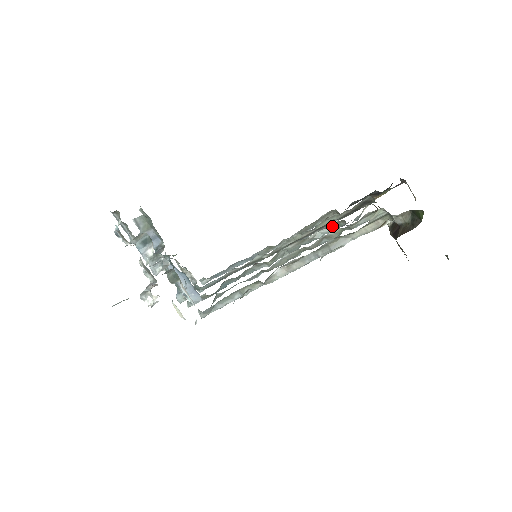
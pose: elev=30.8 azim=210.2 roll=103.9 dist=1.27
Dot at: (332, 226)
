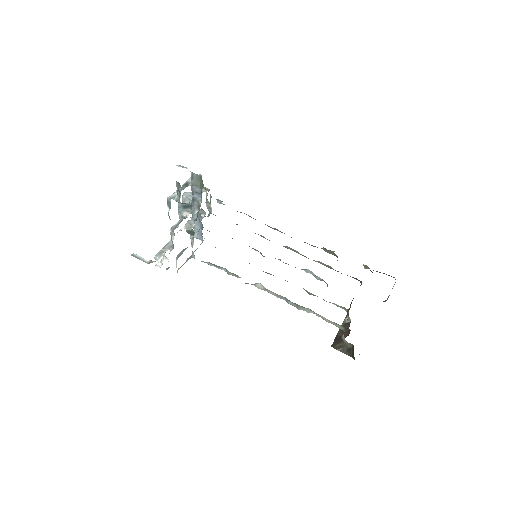
Dot at: occluded
